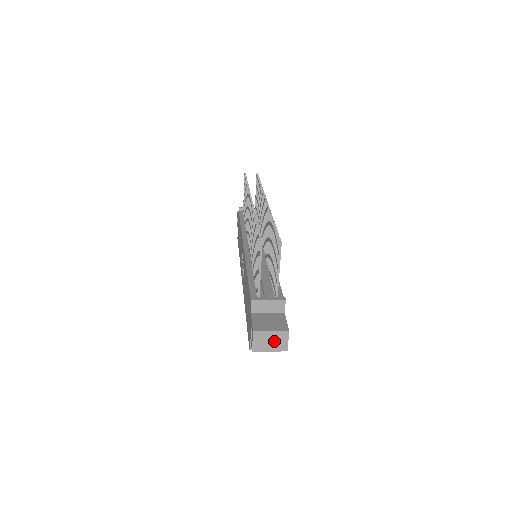
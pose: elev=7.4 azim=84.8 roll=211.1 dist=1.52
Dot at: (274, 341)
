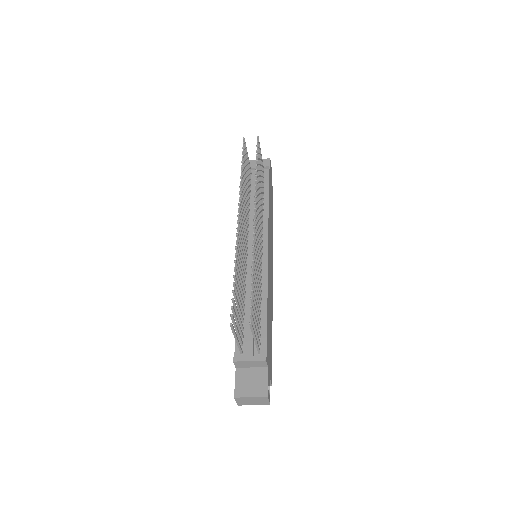
Dot at: (256, 401)
